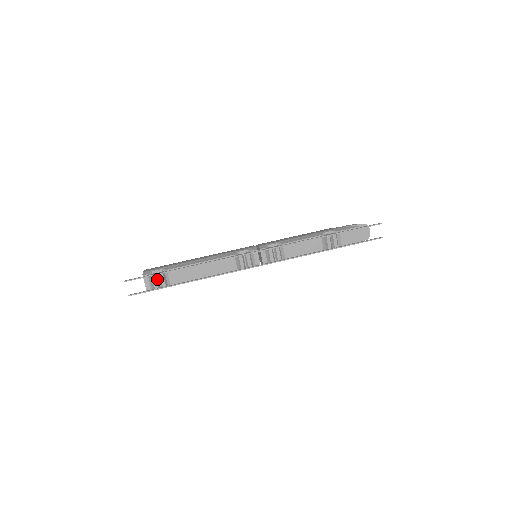
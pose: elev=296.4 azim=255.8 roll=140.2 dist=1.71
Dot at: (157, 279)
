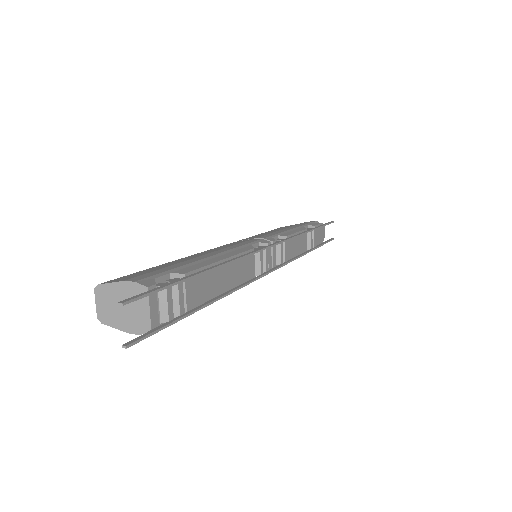
Dot at: (169, 297)
